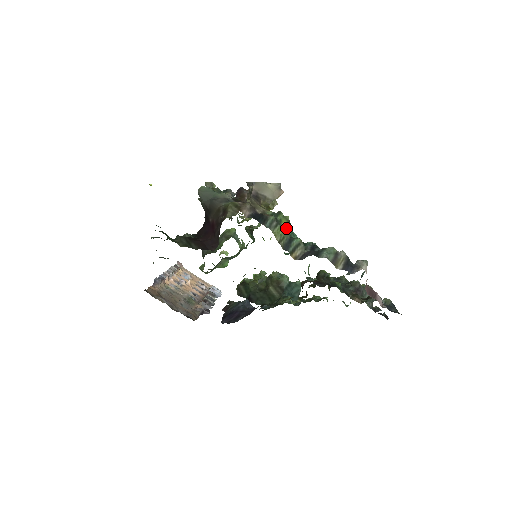
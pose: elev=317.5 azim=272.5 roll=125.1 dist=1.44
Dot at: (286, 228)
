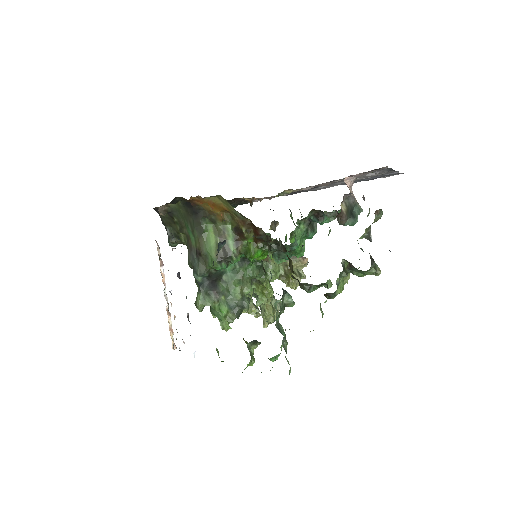
Dot at: occluded
